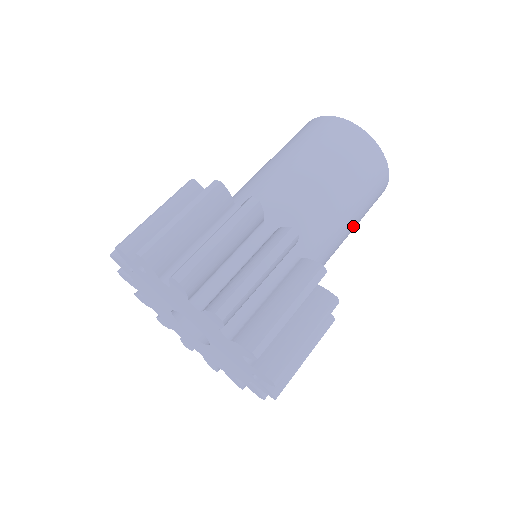
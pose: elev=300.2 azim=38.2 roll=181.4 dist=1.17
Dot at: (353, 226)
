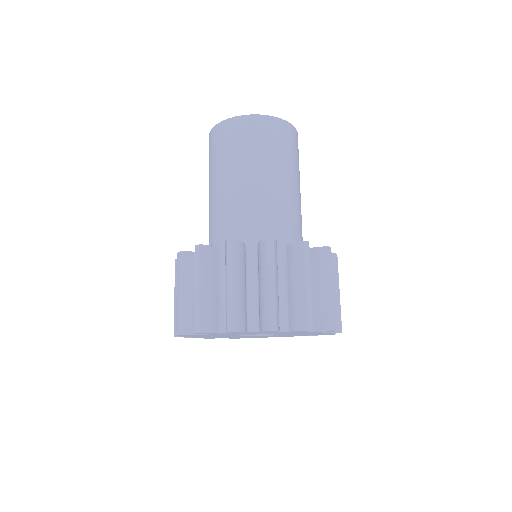
Dot at: occluded
